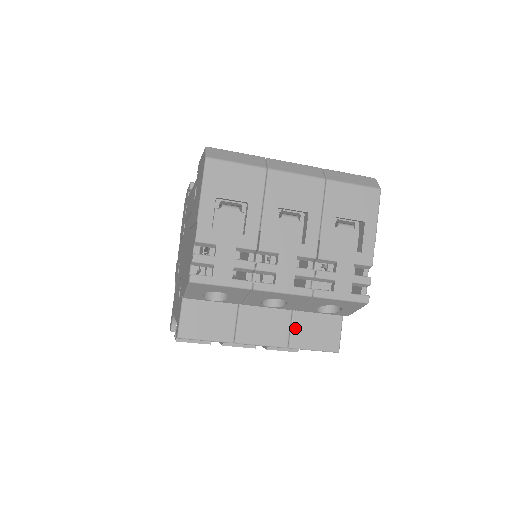
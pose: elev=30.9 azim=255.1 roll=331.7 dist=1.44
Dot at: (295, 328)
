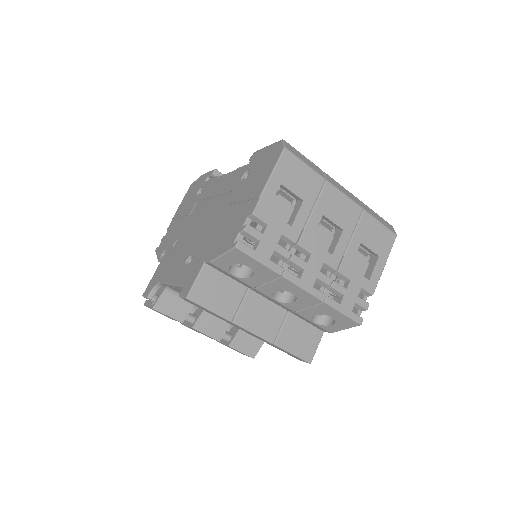
Dot at: (285, 328)
